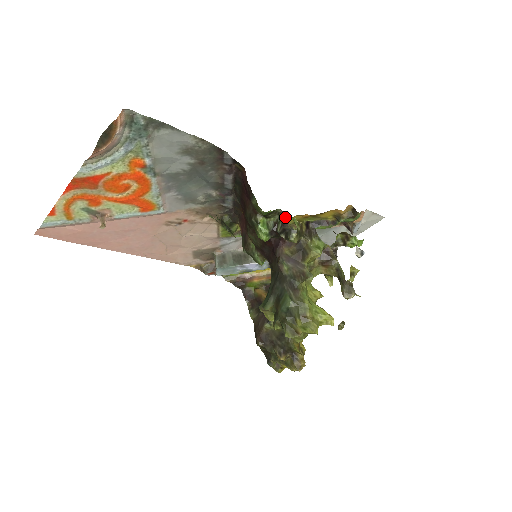
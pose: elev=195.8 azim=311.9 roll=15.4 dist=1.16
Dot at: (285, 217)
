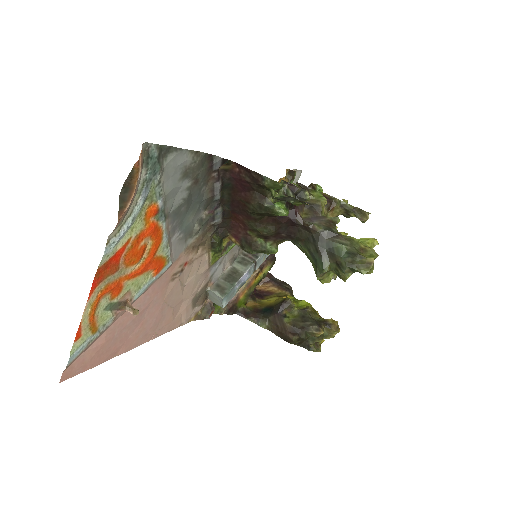
Dot at: (289, 184)
